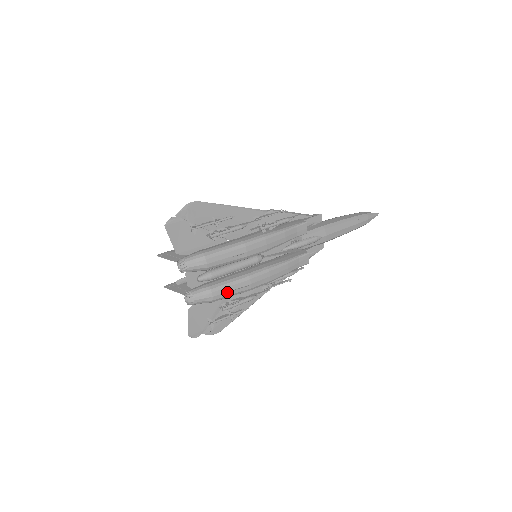
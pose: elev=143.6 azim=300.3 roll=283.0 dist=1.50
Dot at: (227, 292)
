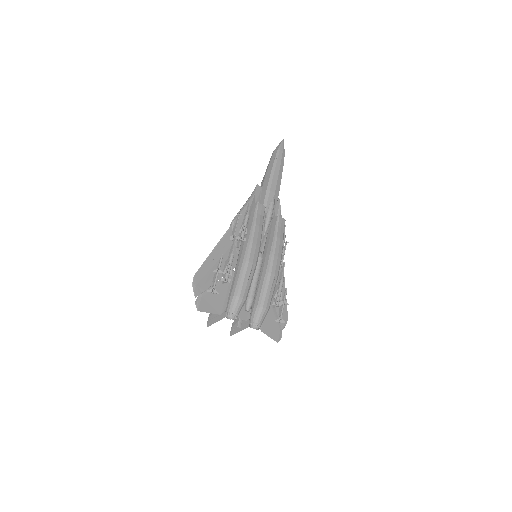
Dot at: (269, 296)
